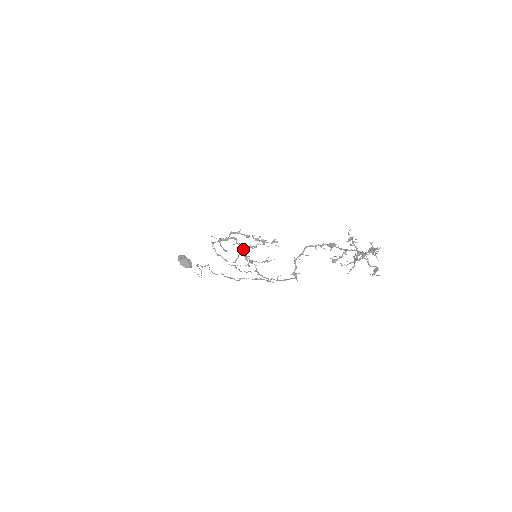
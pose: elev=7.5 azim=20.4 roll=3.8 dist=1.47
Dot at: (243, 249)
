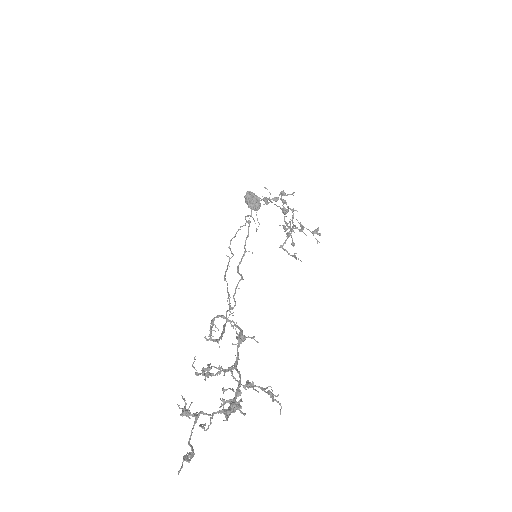
Dot at: (292, 220)
